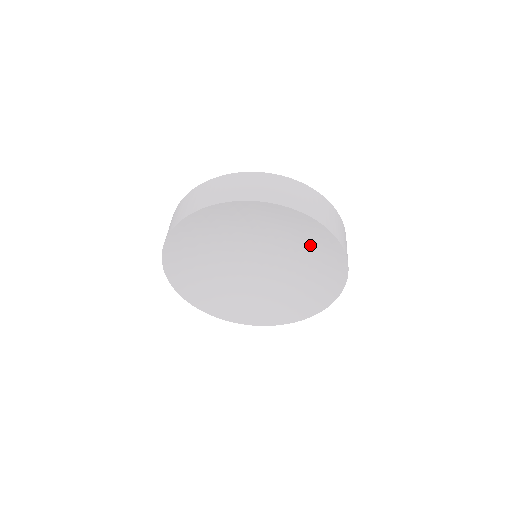
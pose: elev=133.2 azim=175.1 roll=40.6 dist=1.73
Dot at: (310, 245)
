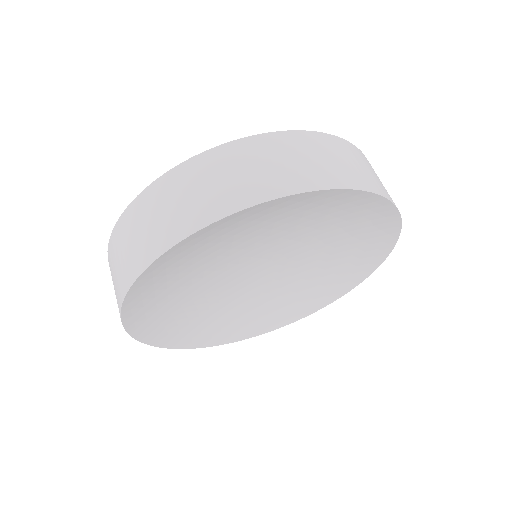
Dot at: (353, 242)
